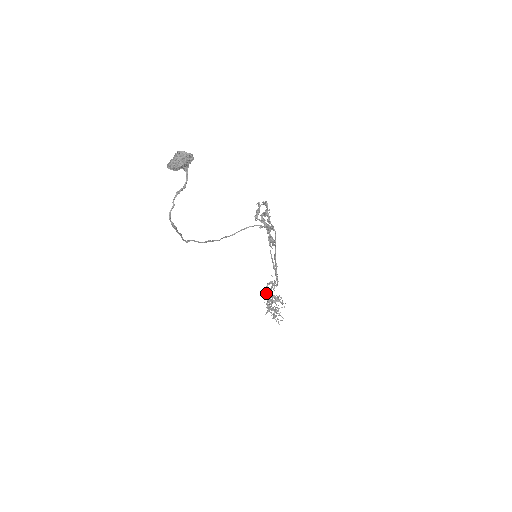
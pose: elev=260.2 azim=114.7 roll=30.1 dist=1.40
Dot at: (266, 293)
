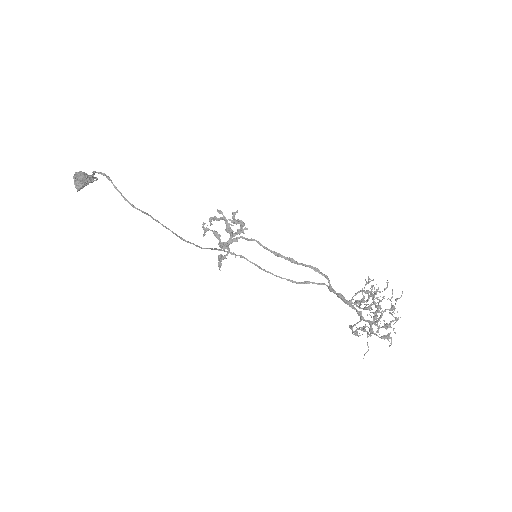
Dot at: occluded
